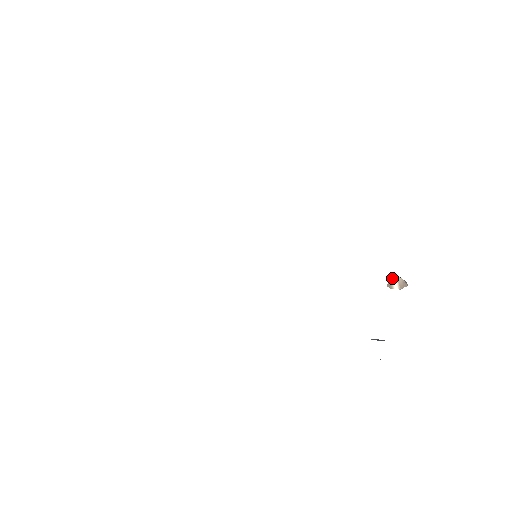
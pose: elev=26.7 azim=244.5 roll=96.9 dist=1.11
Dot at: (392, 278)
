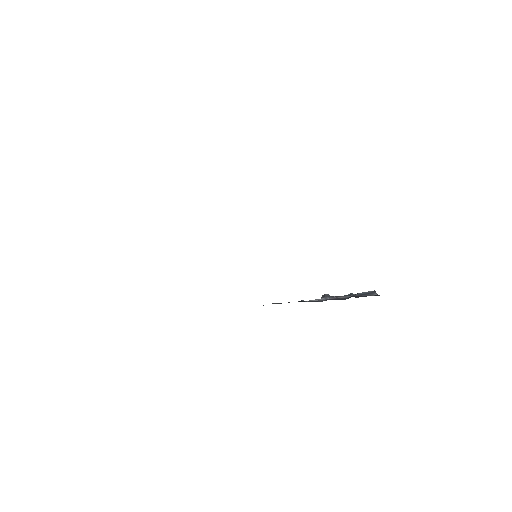
Dot at: occluded
